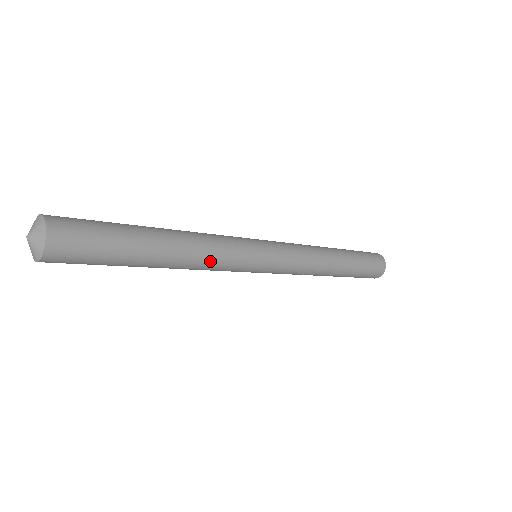
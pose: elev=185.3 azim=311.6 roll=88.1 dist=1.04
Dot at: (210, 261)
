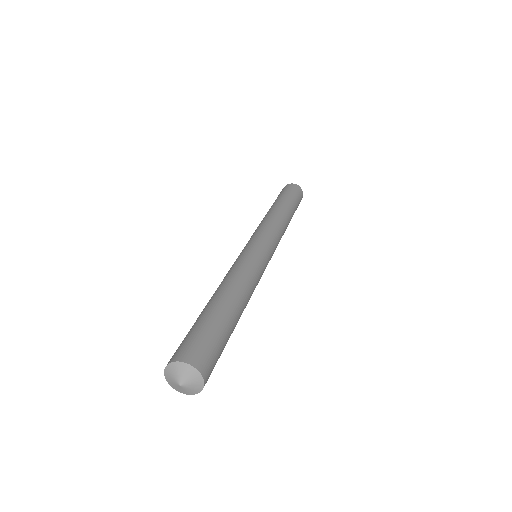
Dot at: occluded
